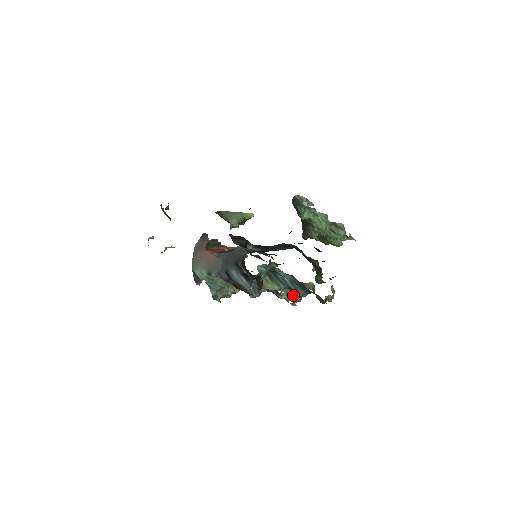
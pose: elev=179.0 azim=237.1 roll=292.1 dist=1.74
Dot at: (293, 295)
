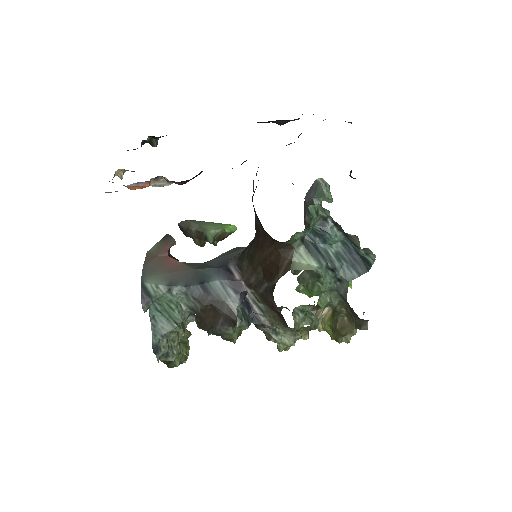
Dot at: (324, 297)
